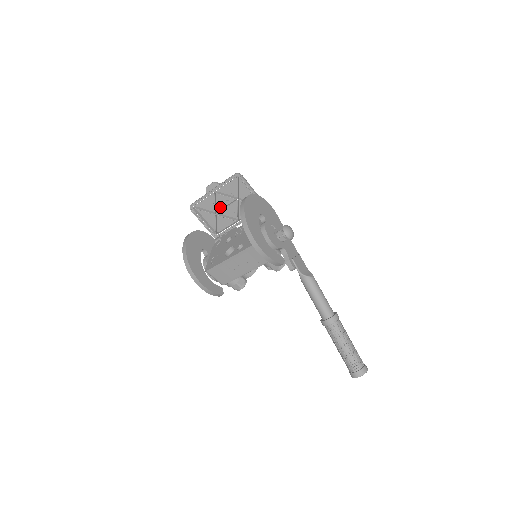
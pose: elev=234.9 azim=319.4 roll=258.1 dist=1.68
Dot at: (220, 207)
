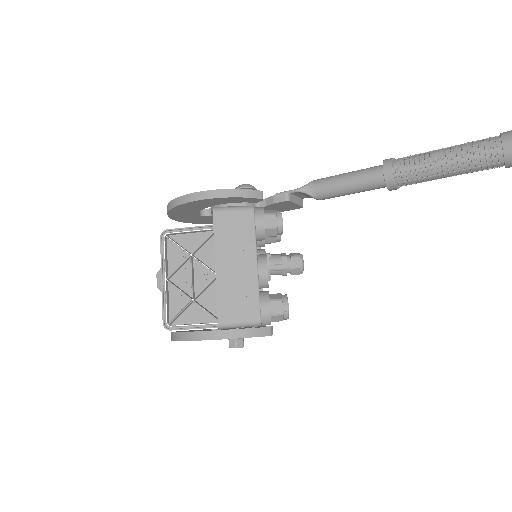
Dot at: (190, 289)
